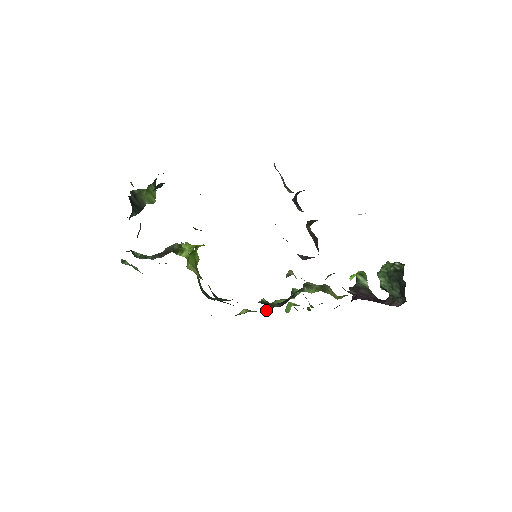
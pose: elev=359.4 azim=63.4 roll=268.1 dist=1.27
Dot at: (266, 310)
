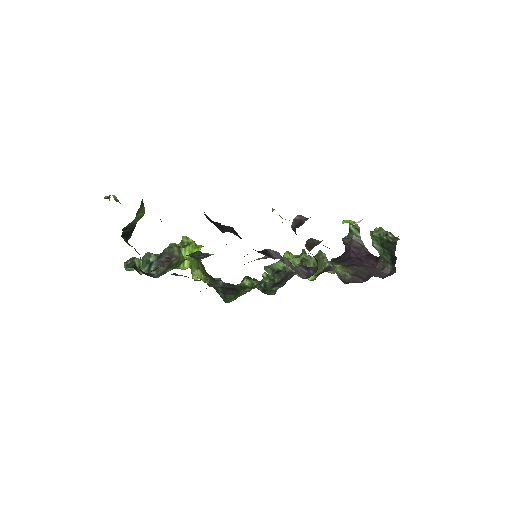
Dot at: occluded
